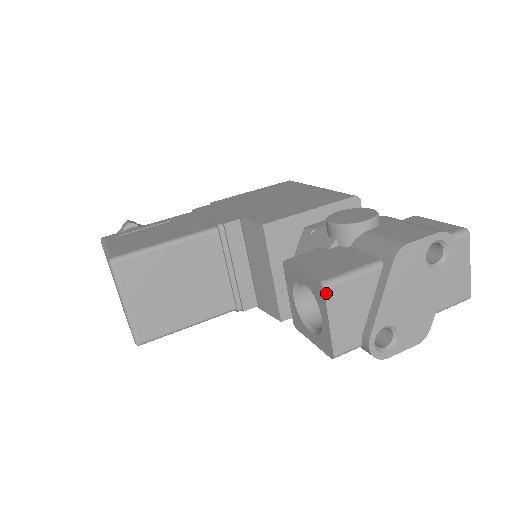
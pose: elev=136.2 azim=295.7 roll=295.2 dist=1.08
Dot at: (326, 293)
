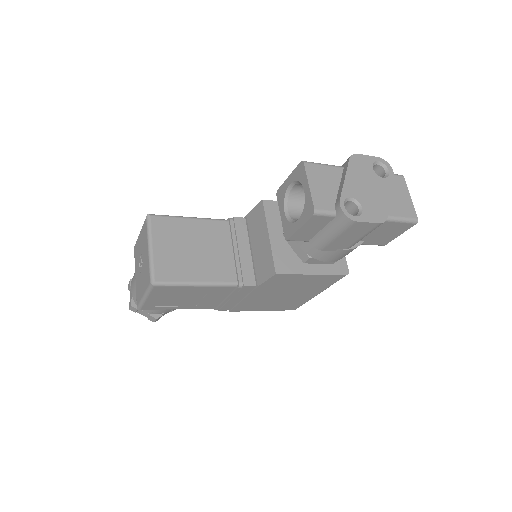
Dot at: (305, 165)
